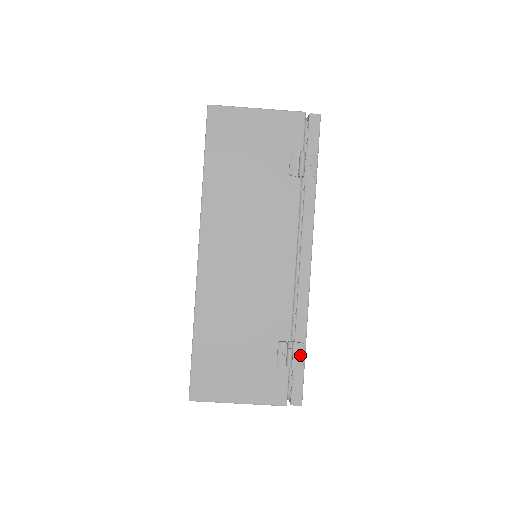
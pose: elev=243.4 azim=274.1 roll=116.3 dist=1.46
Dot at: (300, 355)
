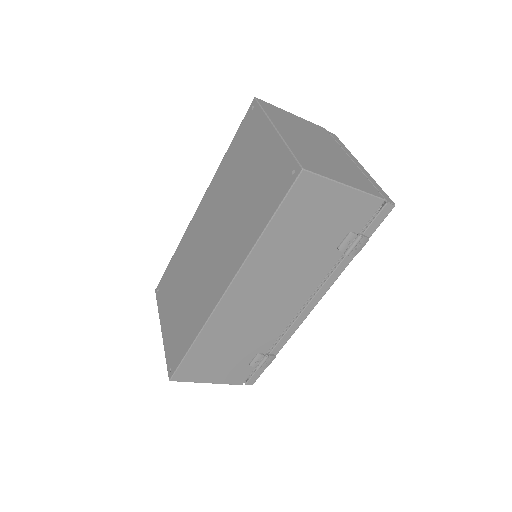
Dot at: (269, 362)
